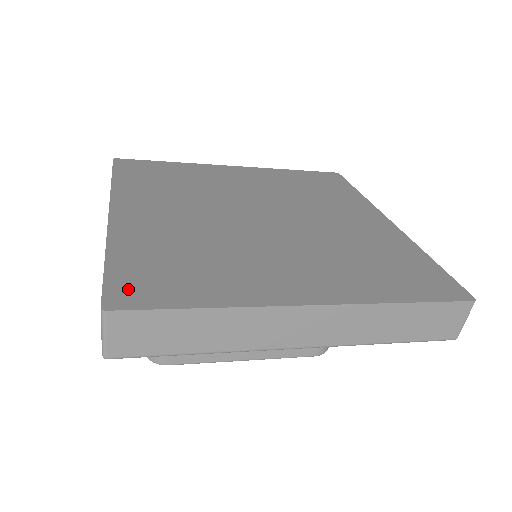
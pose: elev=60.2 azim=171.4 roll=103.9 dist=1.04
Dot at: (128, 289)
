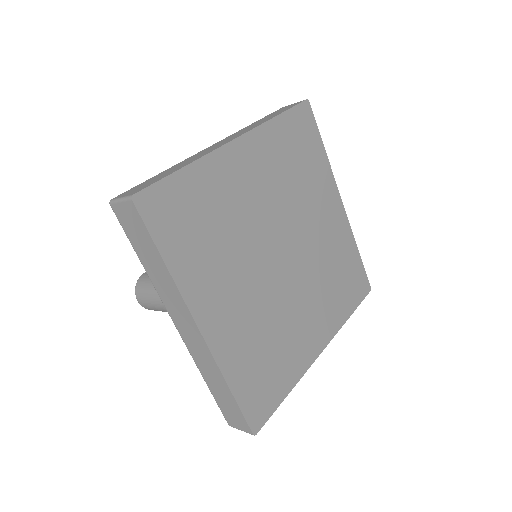
Dot at: (256, 411)
